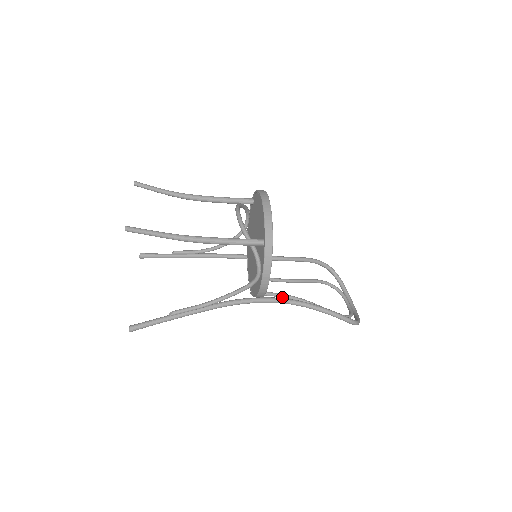
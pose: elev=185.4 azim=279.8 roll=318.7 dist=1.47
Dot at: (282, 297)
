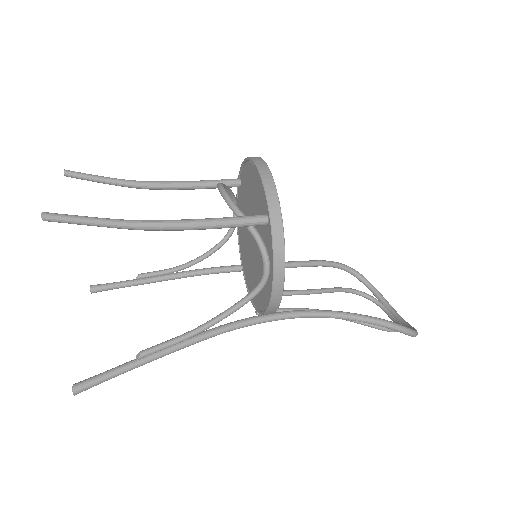
Dot at: occluded
